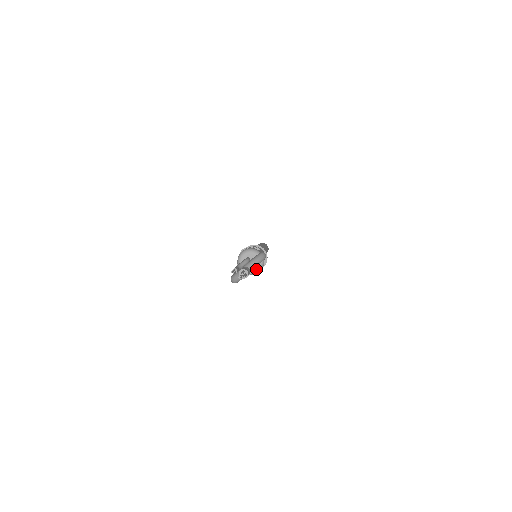
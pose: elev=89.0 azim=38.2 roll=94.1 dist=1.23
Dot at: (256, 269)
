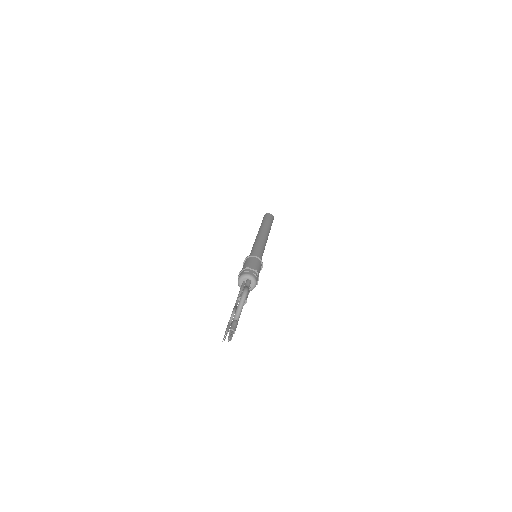
Dot at: (253, 286)
